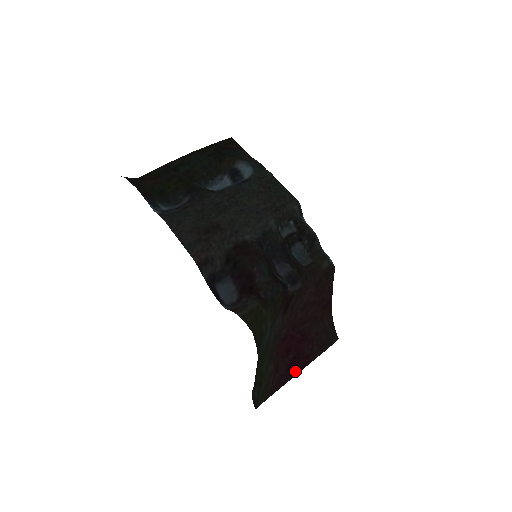
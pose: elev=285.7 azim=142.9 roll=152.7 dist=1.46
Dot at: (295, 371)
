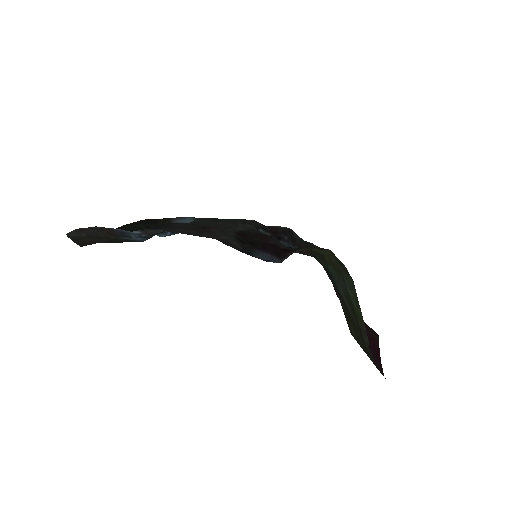
Dot at: (376, 353)
